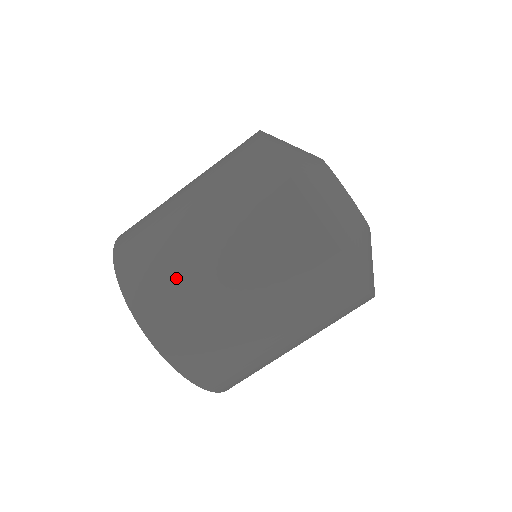
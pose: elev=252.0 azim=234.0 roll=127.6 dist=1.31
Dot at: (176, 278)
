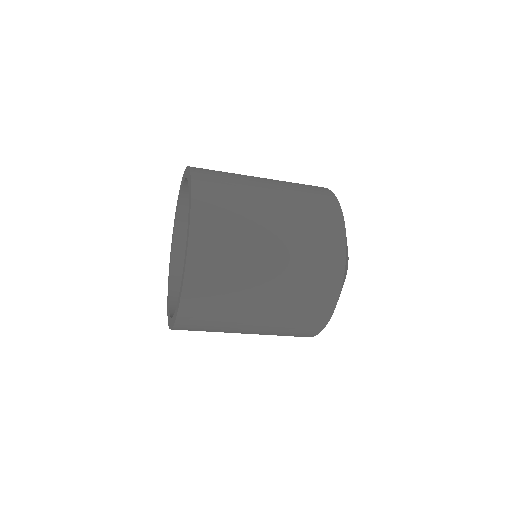
Dot at: occluded
